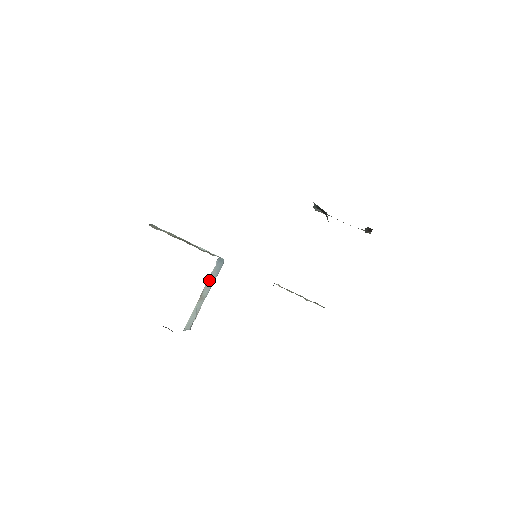
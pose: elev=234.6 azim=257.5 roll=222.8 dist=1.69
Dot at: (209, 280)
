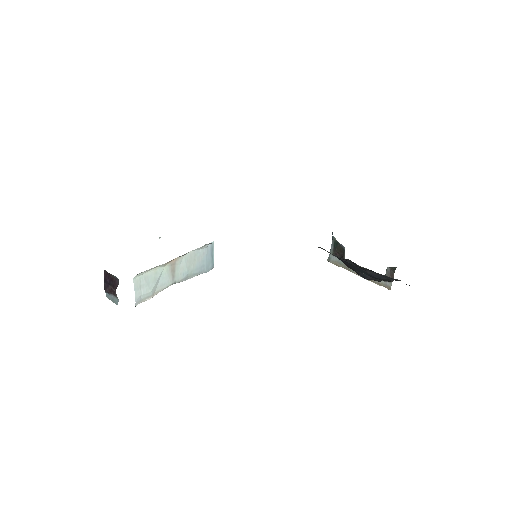
Dot at: (191, 258)
